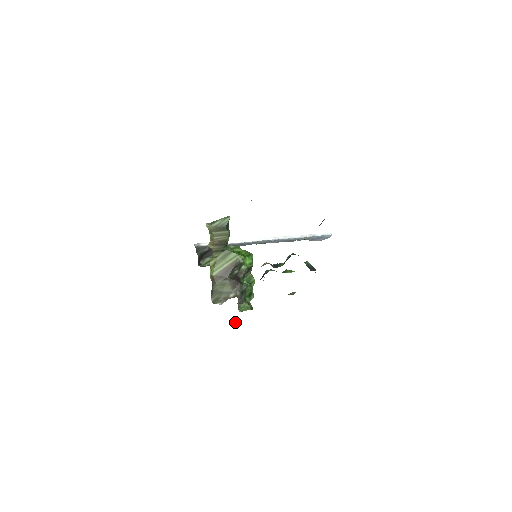
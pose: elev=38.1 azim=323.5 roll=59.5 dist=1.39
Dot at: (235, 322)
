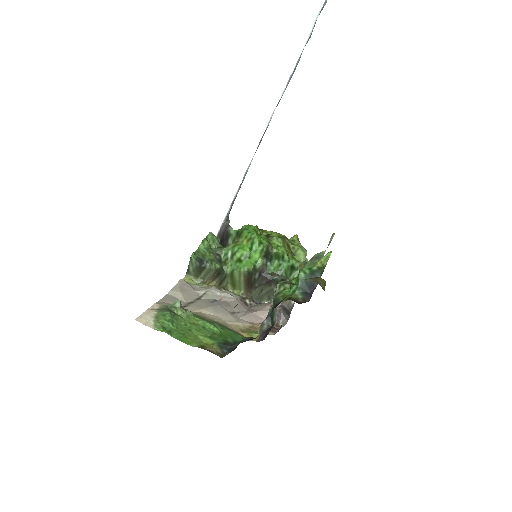
Dot at: occluded
